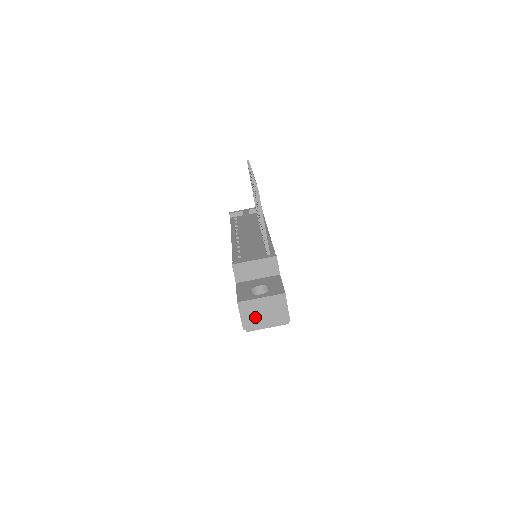
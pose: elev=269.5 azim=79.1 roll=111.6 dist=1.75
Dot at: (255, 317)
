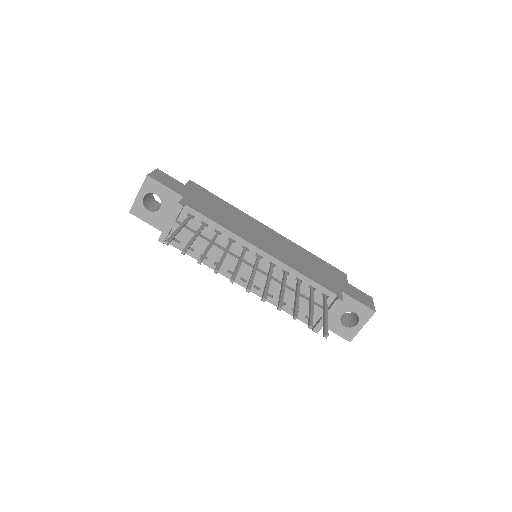
Dot at: occluded
